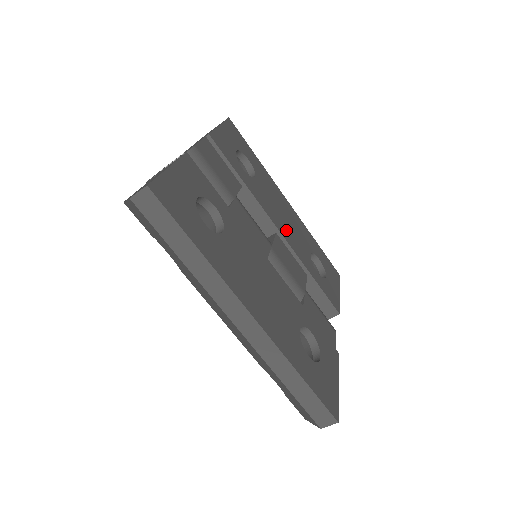
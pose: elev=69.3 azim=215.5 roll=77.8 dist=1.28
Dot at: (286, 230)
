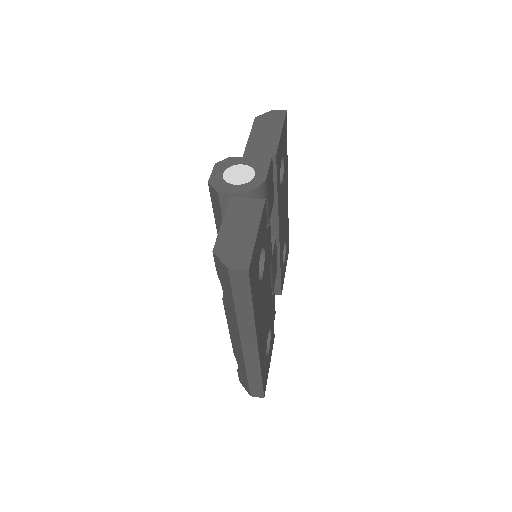
Dot at: (281, 231)
